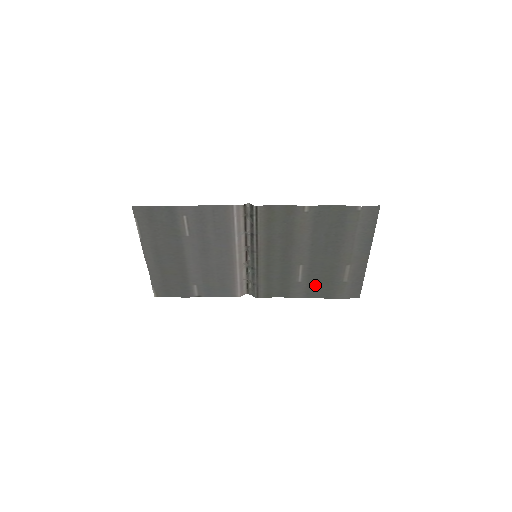
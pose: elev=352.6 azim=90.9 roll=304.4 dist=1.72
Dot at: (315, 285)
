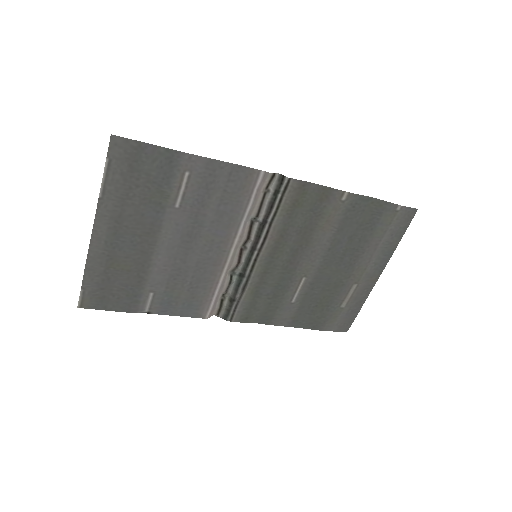
Dot at: (307, 309)
